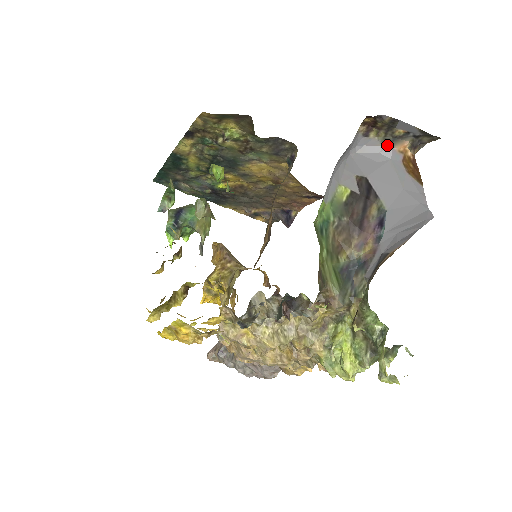
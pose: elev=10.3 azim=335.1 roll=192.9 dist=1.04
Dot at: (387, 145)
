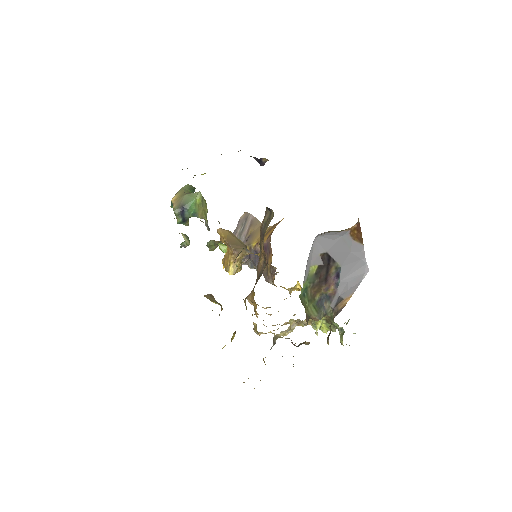
Dot at: (339, 231)
